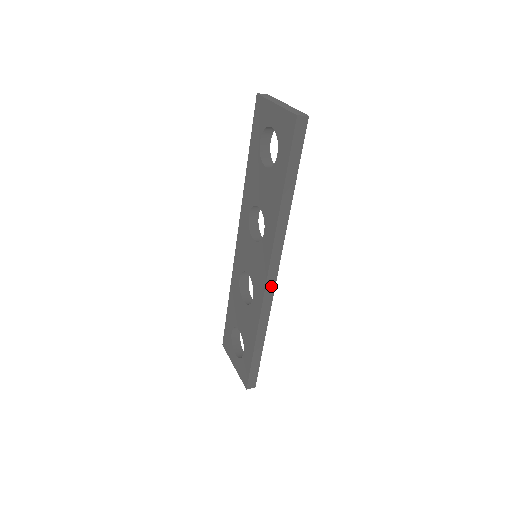
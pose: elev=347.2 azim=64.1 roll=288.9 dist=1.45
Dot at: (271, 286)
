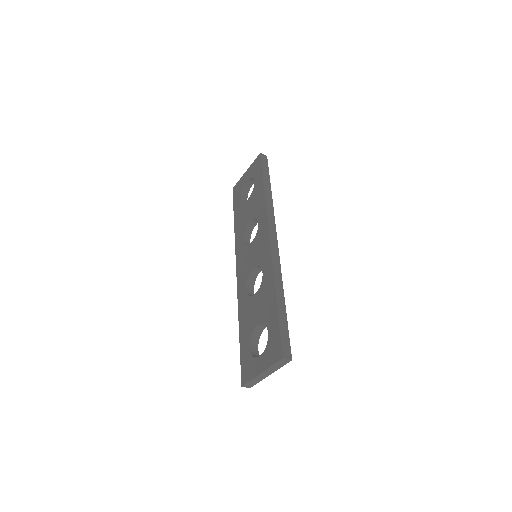
Dot at: (275, 246)
